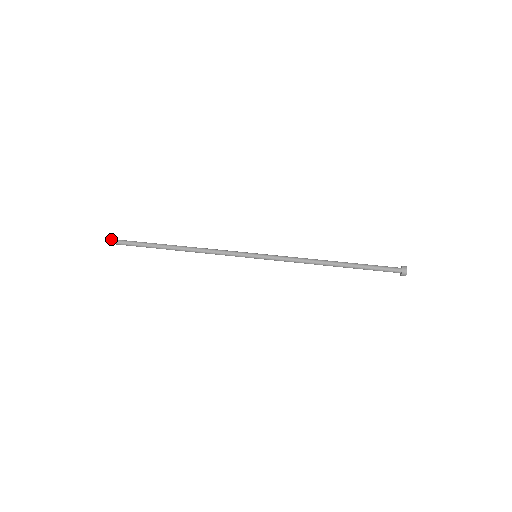
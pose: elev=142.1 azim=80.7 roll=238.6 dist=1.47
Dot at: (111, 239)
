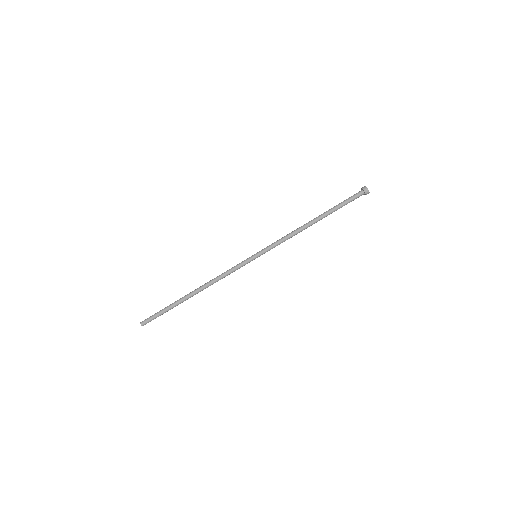
Dot at: (143, 324)
